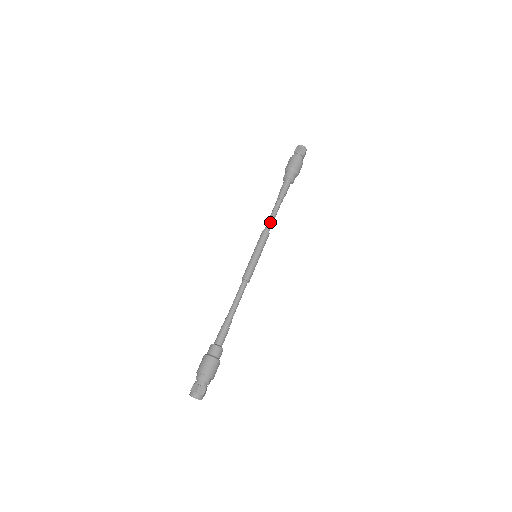
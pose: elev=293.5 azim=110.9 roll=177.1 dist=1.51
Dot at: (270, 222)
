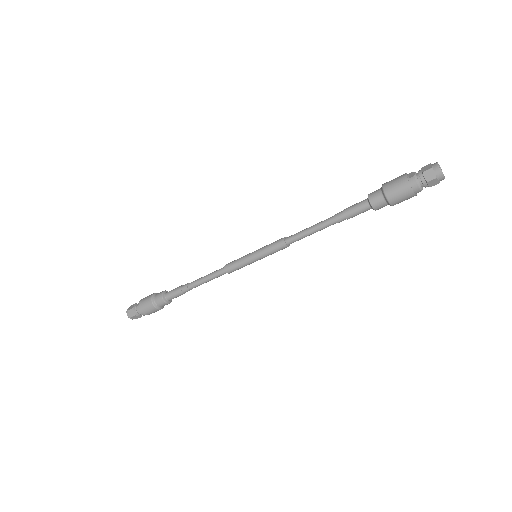
Dot at: (299, 238)
